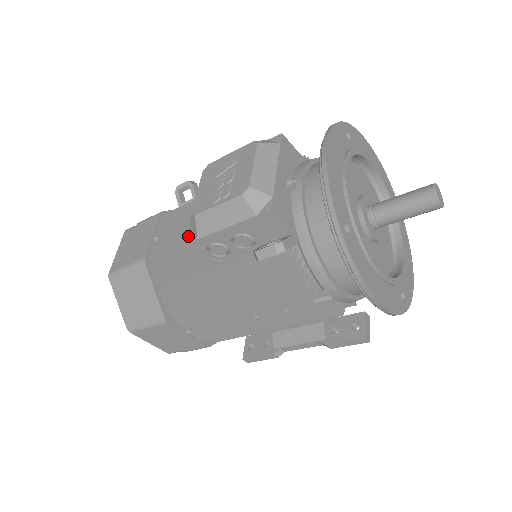
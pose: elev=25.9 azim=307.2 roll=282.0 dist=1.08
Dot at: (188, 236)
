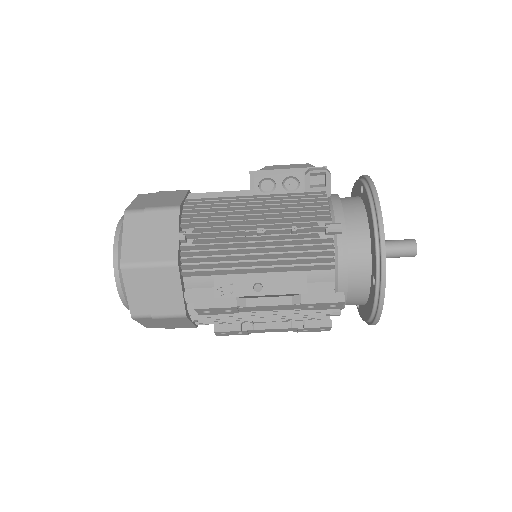
Dot at: occluded
